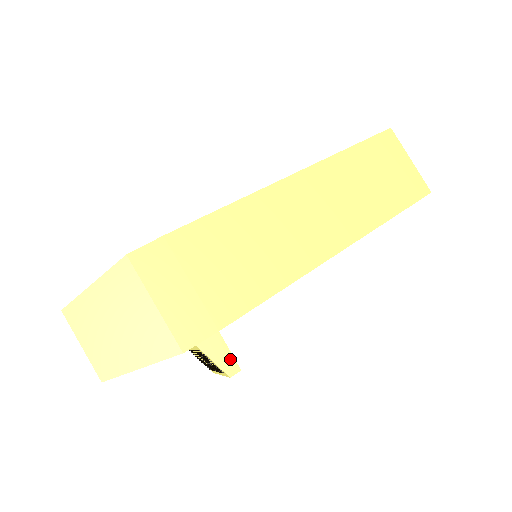
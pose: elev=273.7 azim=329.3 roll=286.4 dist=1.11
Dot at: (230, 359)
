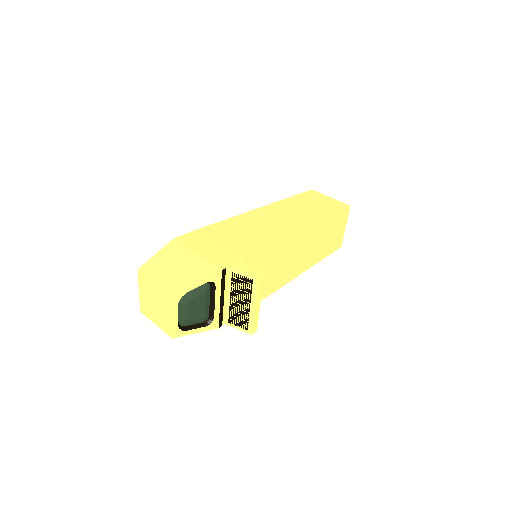
Dot at: (254, 270)
